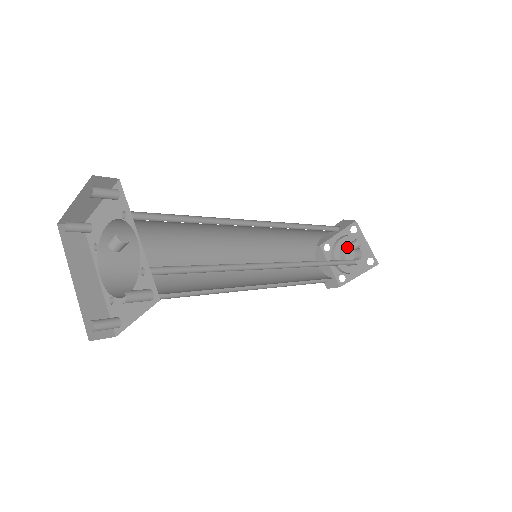
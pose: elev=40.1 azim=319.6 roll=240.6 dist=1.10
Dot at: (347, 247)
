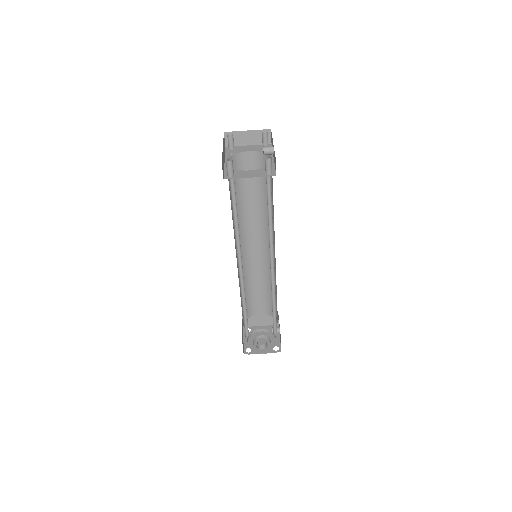
Dot at: occluded
